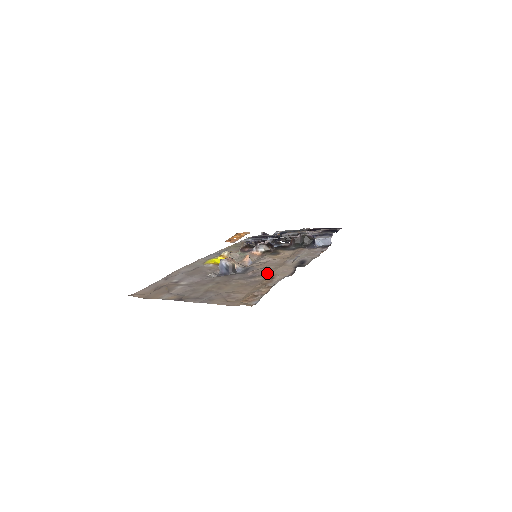
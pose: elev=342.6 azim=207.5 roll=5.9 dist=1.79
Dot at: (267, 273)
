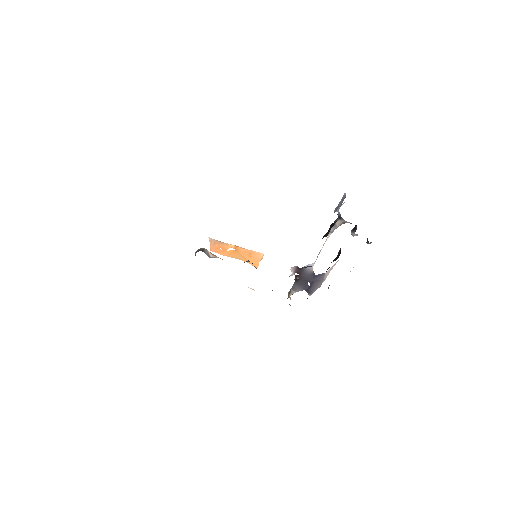
Dot at: occluded
